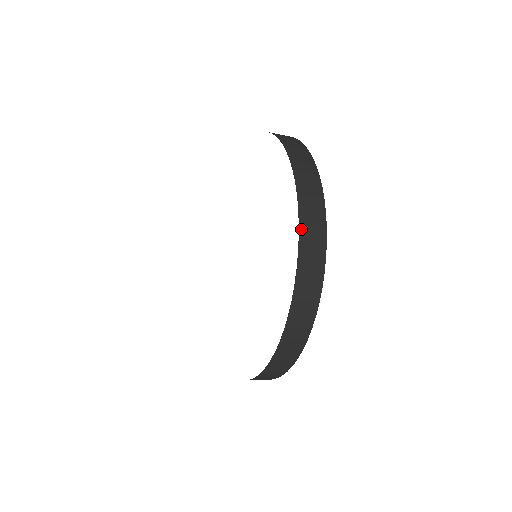
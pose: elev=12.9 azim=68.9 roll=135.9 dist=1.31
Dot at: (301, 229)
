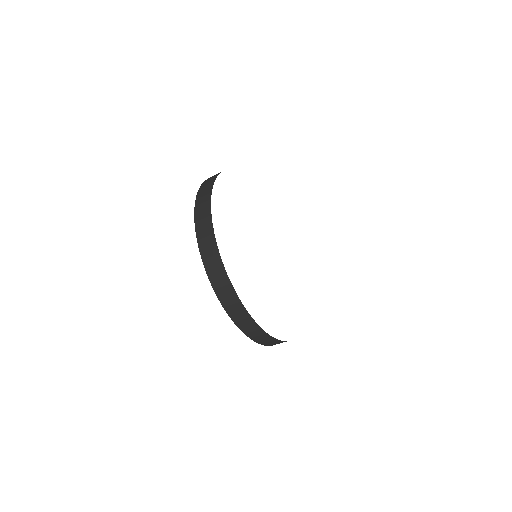
Dot at: (208, 273)
